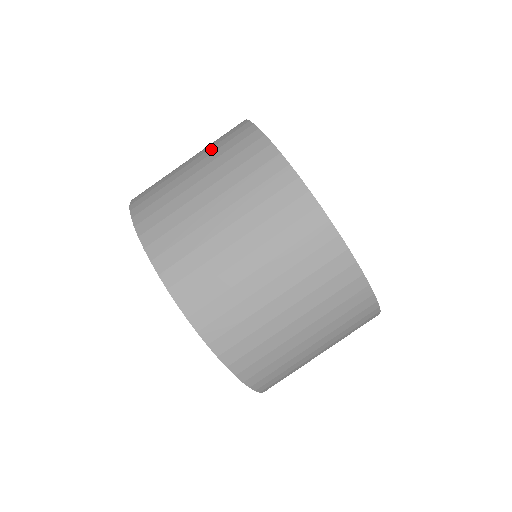
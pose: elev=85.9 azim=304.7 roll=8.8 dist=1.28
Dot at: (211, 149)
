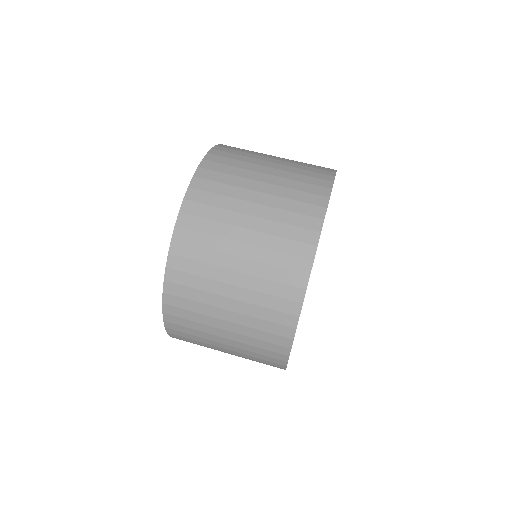
Dot at: occluded
